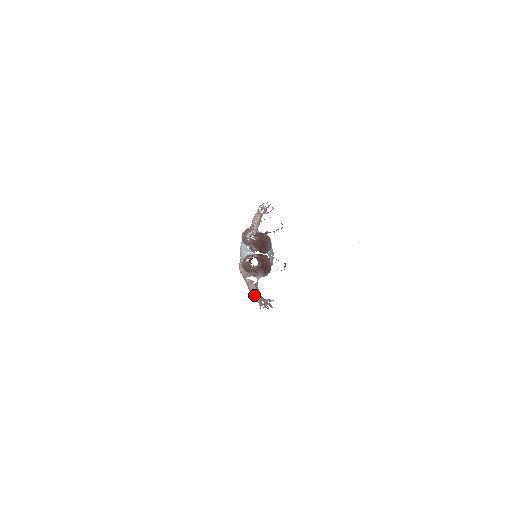
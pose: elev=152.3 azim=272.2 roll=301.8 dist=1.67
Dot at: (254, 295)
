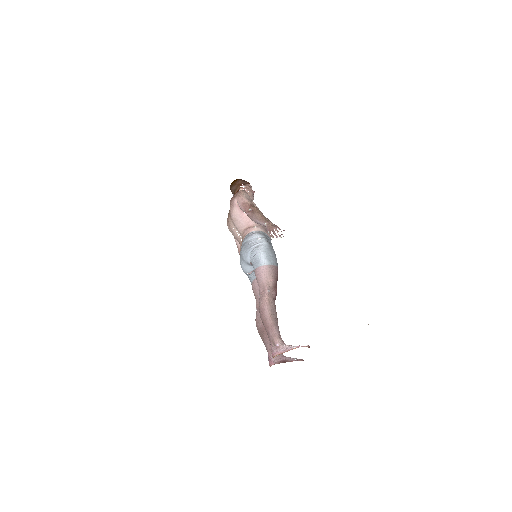
Dot at: occluded
